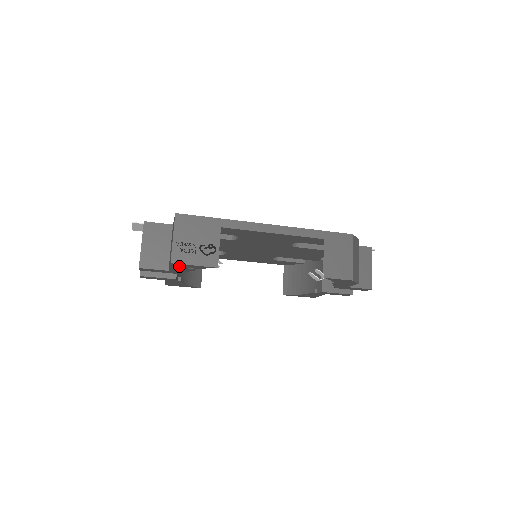
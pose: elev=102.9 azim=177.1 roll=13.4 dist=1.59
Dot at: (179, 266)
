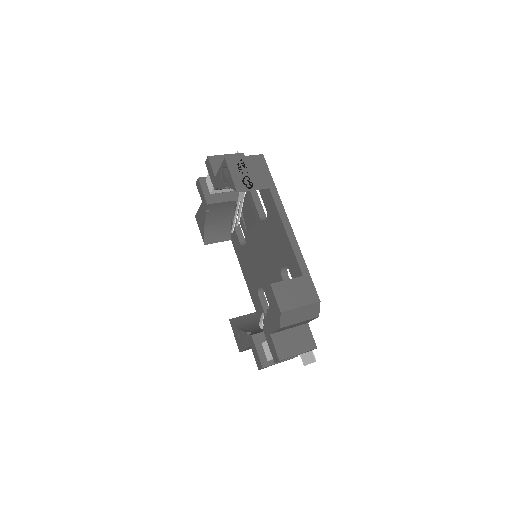
Dot at: (224, 170)
